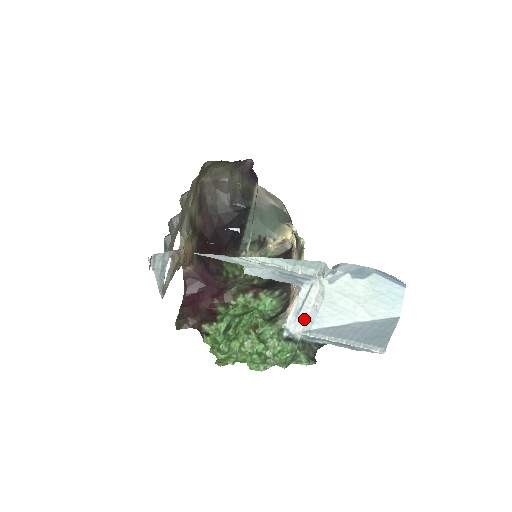
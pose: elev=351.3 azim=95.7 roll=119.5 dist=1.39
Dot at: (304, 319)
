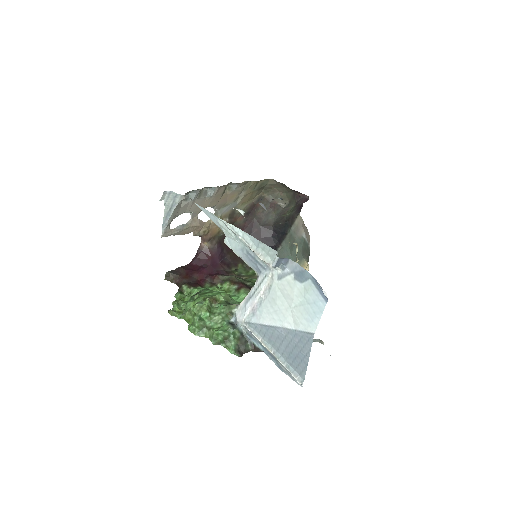
Dot at: (250, 309)
